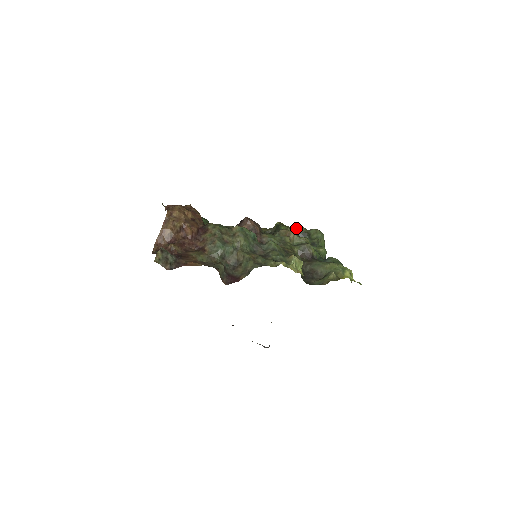
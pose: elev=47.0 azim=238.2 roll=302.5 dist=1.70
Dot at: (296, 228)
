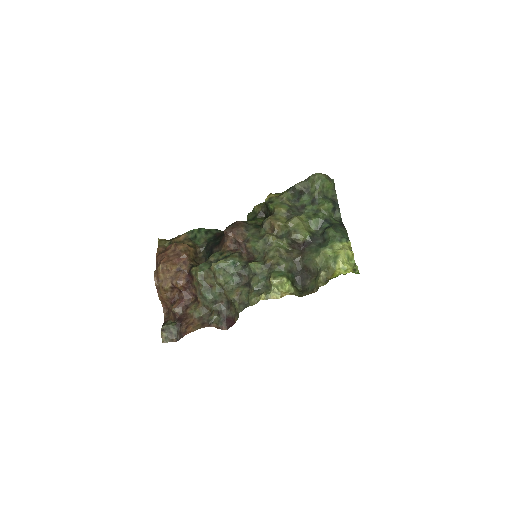
Dot at: (289, 190)
